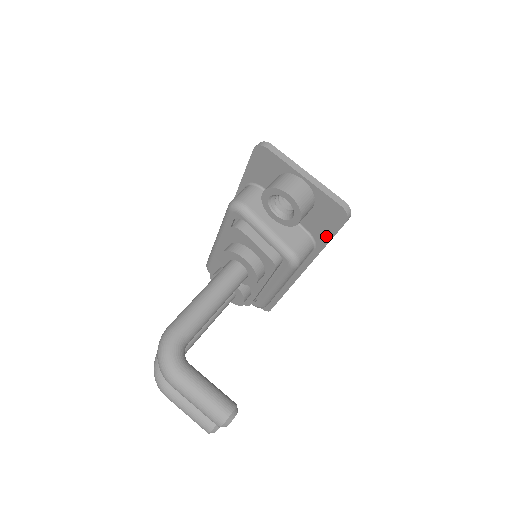
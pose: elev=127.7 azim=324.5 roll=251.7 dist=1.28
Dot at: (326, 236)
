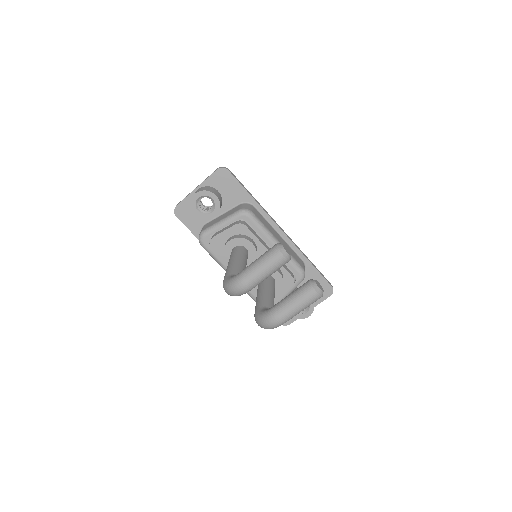
Dot at: (242, 191)
